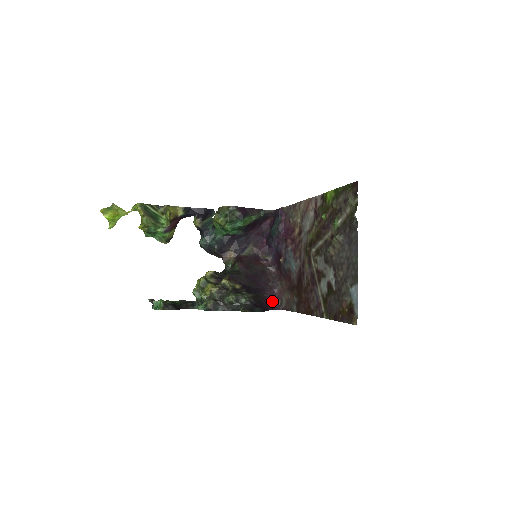
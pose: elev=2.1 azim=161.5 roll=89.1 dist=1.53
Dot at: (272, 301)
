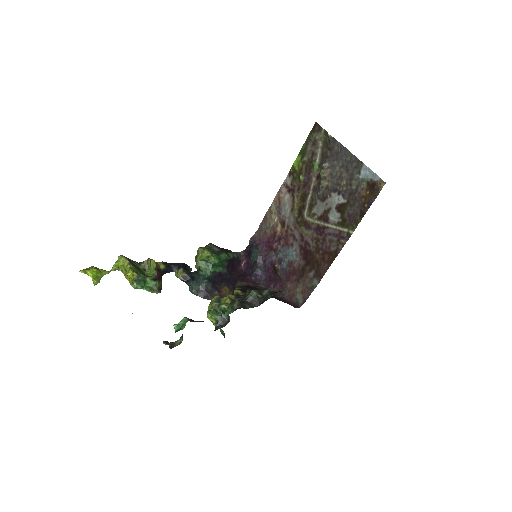
Dot at: (288, 303)
